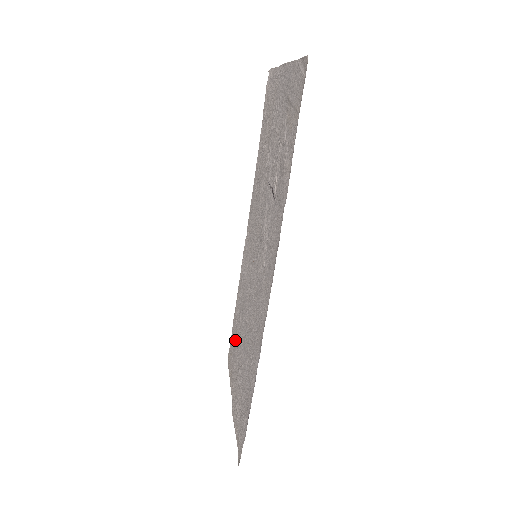
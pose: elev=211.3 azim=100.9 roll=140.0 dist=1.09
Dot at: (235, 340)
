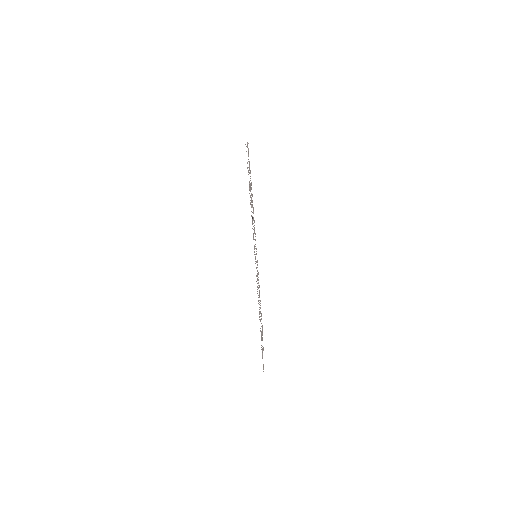
Dot at: occluded
